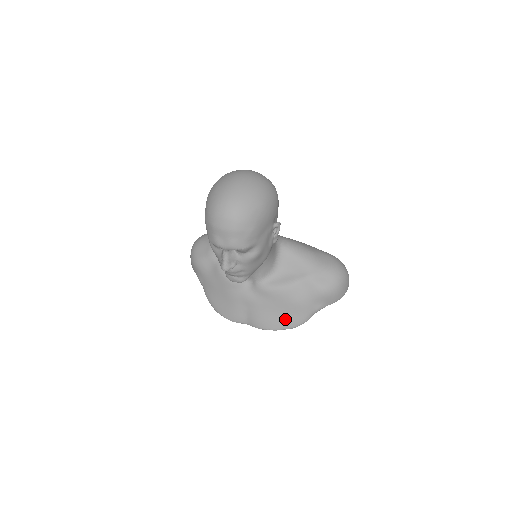
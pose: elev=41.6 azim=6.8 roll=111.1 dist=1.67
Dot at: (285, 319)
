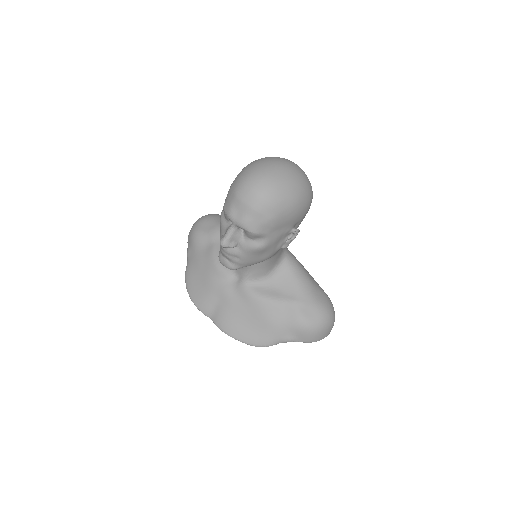
Dot at: (250, 332)
